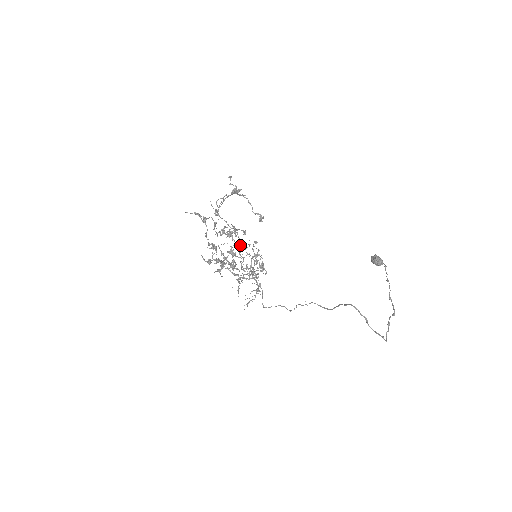
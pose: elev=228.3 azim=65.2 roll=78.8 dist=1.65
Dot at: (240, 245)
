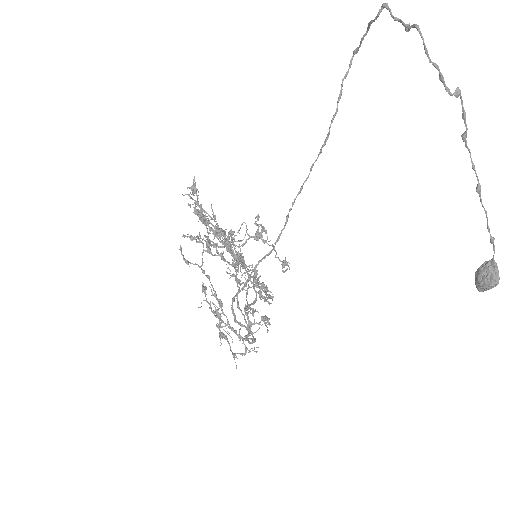
Dot at: occluded
